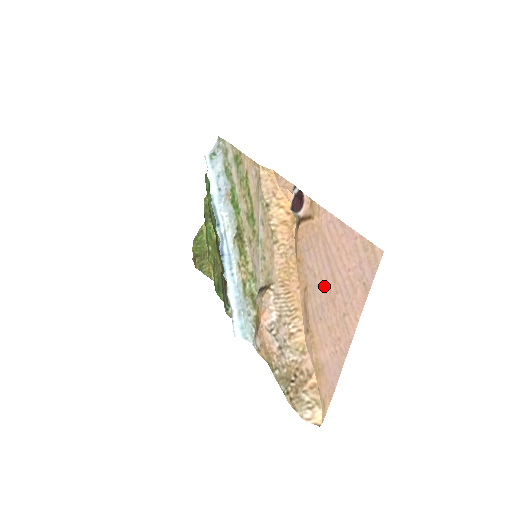
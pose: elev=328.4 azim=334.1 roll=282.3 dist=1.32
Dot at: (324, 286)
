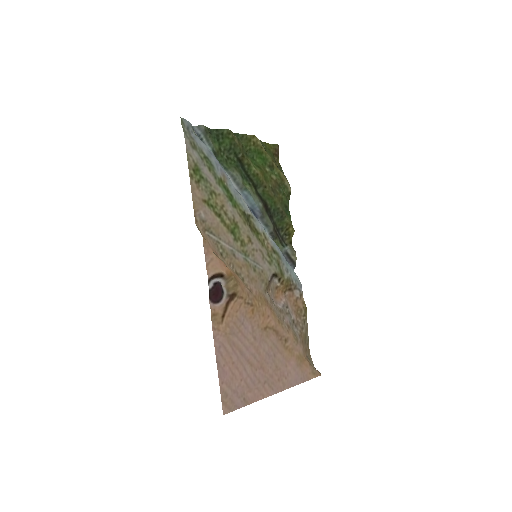
Dot at: (257, 353)
